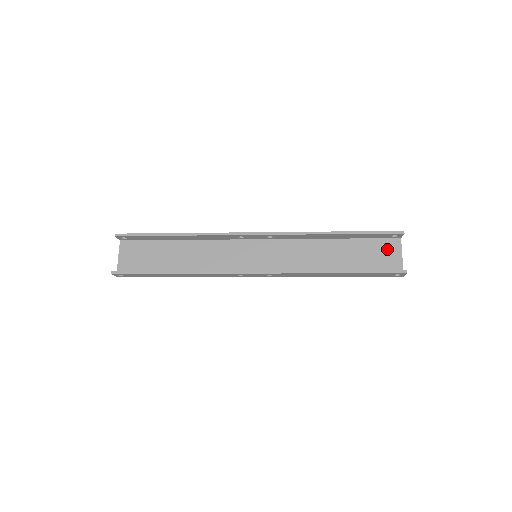
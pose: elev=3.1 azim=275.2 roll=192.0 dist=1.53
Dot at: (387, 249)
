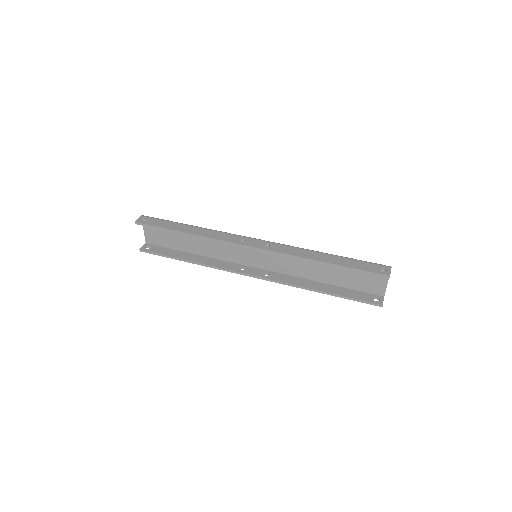
Dot at: (375, 275)
